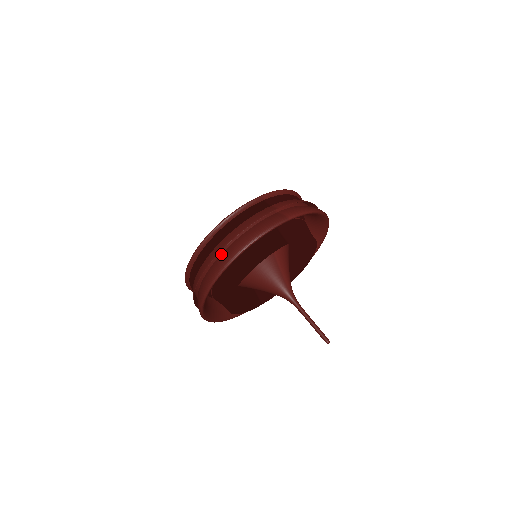
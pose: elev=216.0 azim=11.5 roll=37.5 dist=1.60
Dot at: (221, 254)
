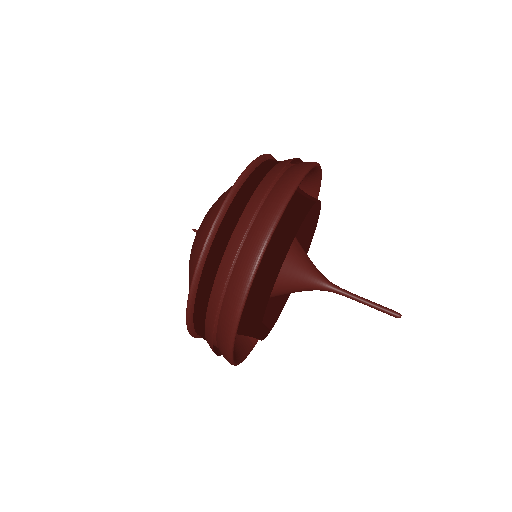
Dot at: (255, 219)
